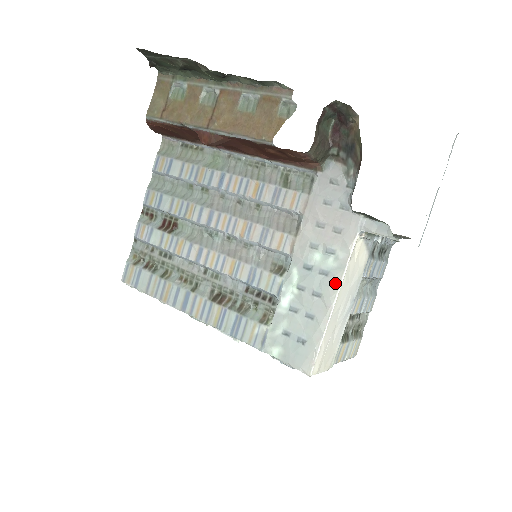
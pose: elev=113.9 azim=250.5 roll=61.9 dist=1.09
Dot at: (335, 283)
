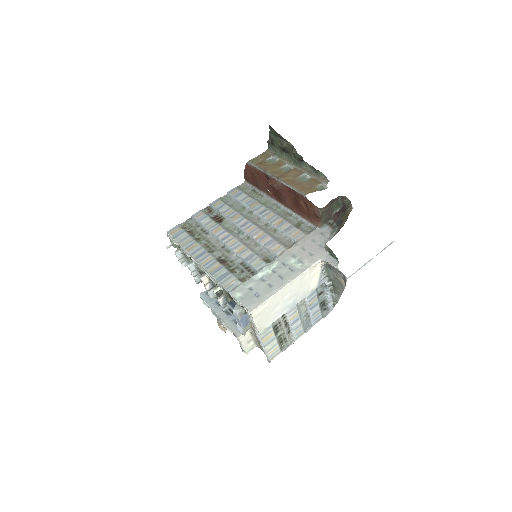
Dot at: (294, 275)
